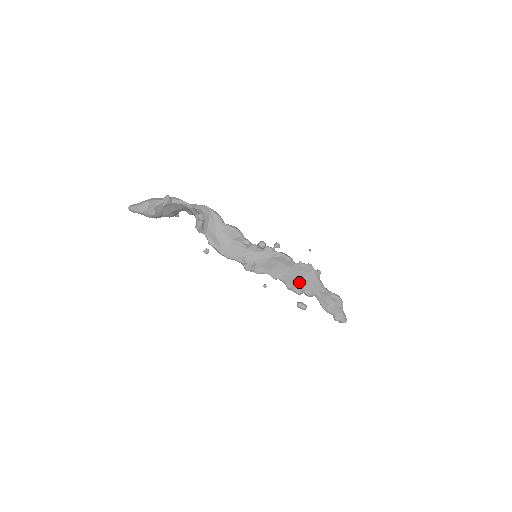
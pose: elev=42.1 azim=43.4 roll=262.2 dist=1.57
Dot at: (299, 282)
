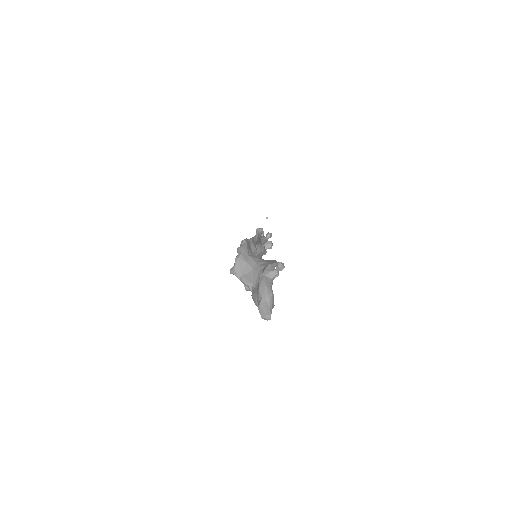
Dot at: occluded
